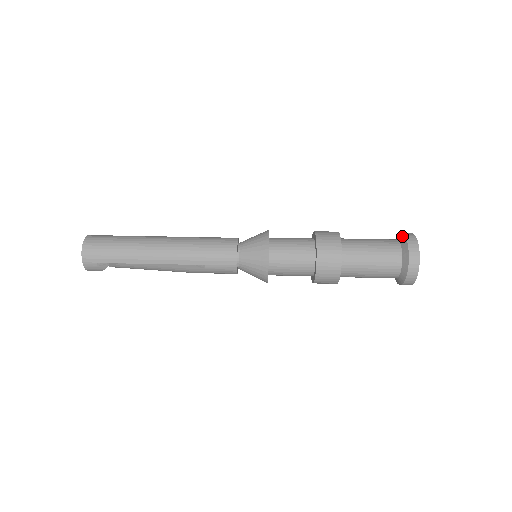
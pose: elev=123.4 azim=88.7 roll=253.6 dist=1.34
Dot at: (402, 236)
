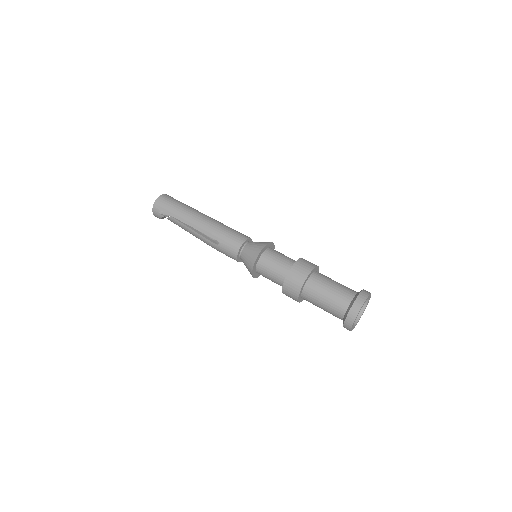
Dot at: (361, 290)
